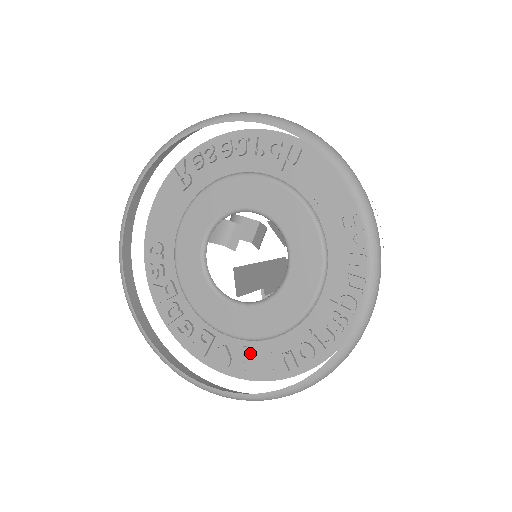
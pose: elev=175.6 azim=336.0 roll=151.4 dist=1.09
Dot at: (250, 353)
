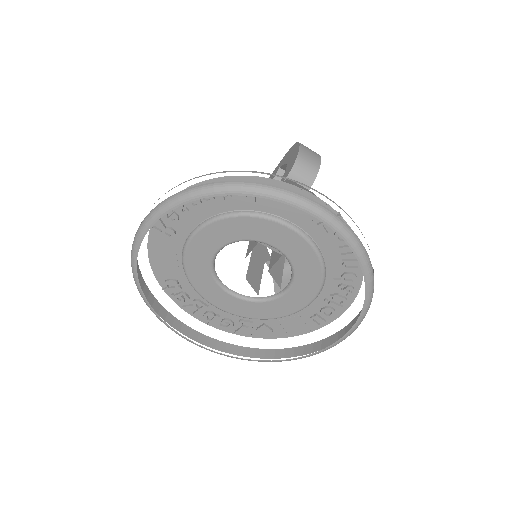
Dot at: (285, 323)
